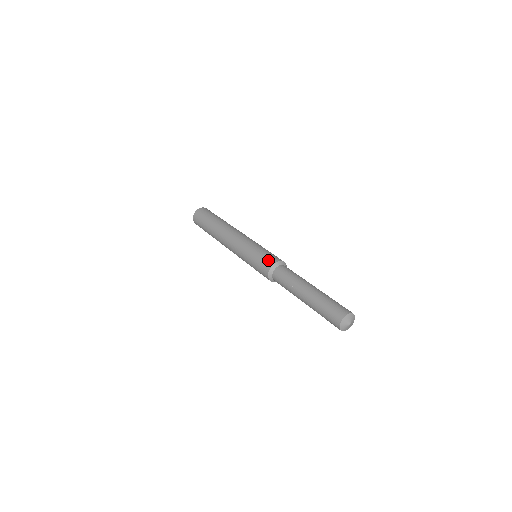
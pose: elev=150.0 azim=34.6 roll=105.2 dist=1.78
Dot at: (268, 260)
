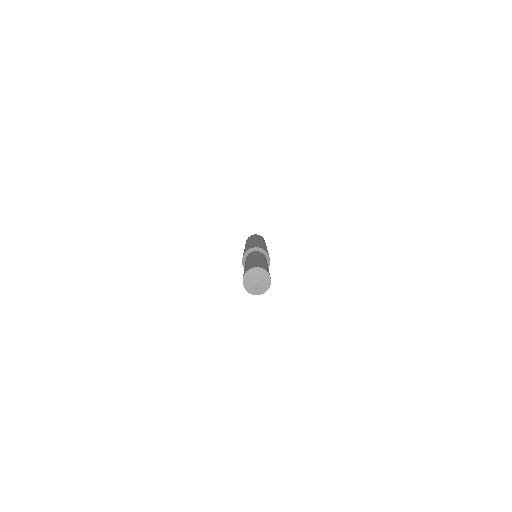
Dot at: (245, 251)
